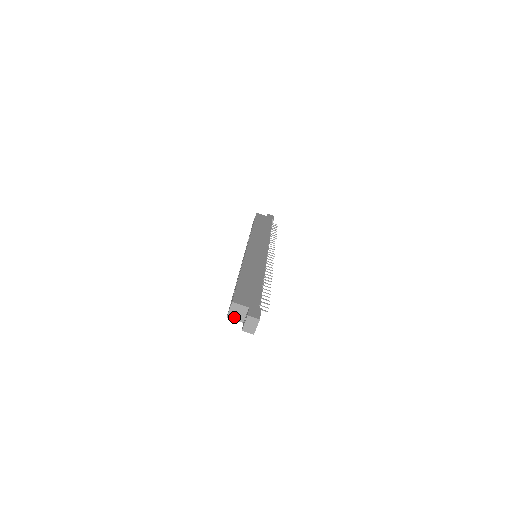
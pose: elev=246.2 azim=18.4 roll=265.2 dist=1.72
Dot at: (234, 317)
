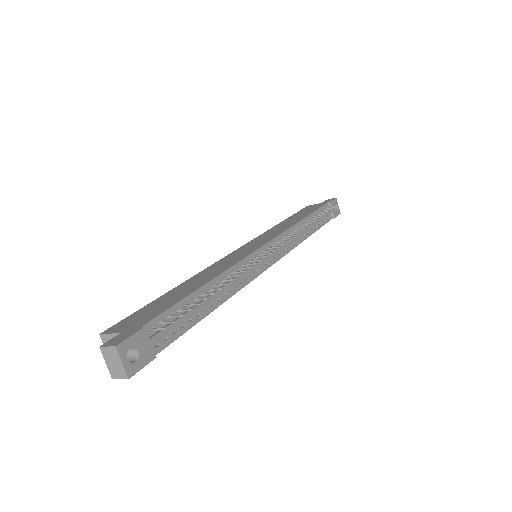
Dot at: occluded
